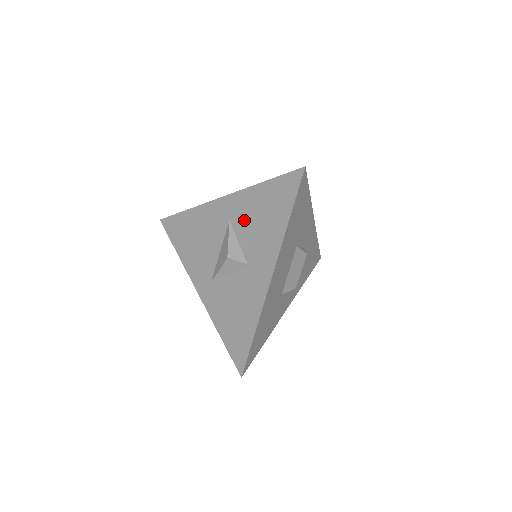
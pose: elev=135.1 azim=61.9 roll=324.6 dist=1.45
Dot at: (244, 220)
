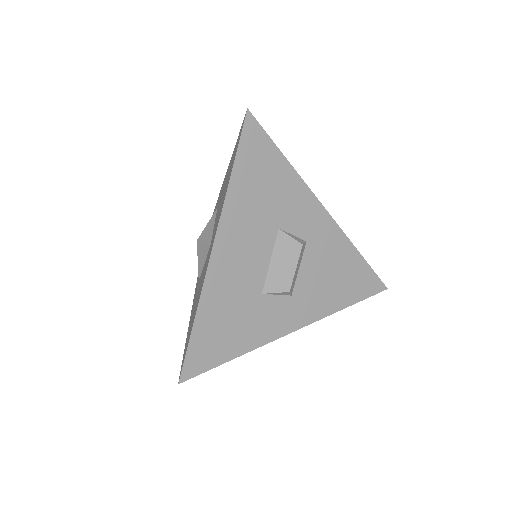
Dot at: (220, 199)
